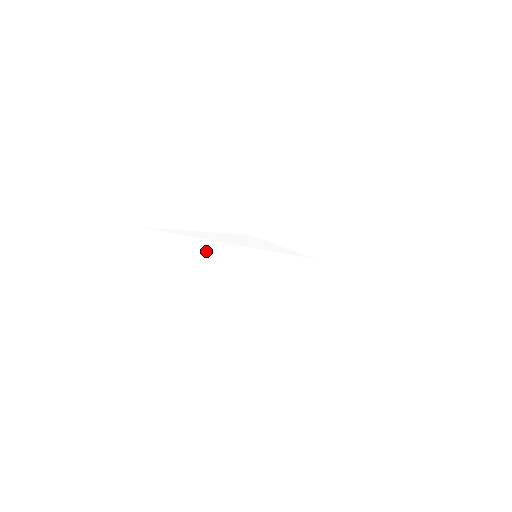
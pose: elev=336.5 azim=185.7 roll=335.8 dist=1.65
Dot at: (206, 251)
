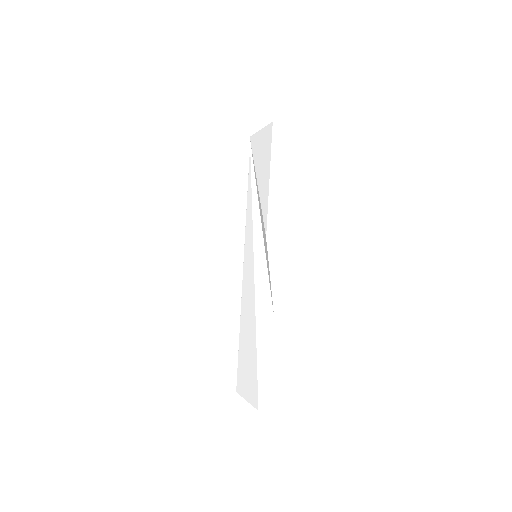
Dot at: (249, 207)
